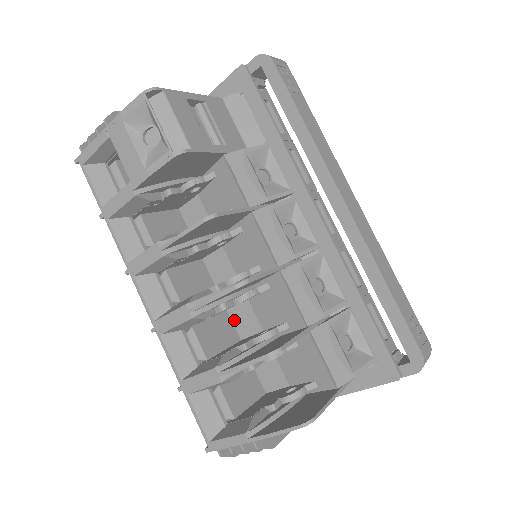
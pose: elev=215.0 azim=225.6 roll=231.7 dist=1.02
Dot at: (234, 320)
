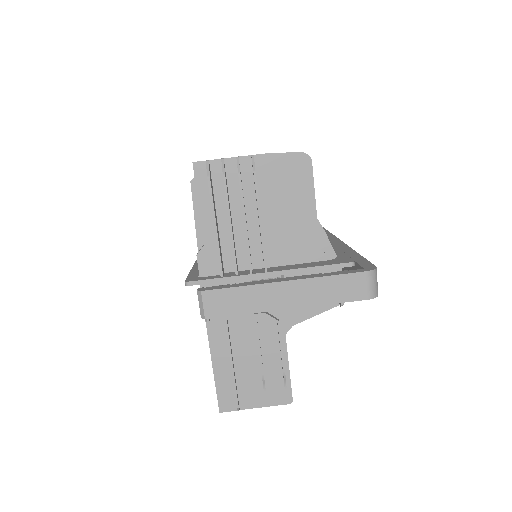
Dot at: occluded
